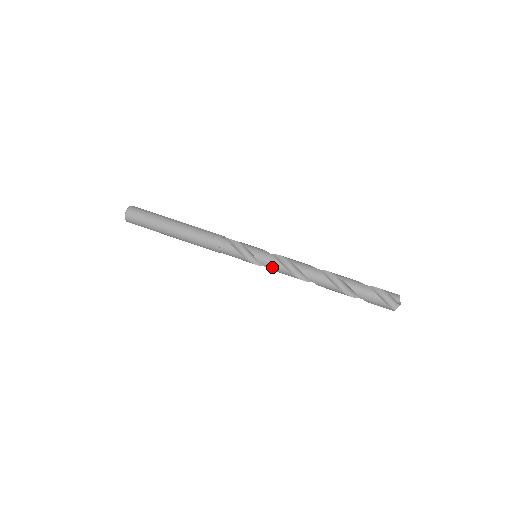
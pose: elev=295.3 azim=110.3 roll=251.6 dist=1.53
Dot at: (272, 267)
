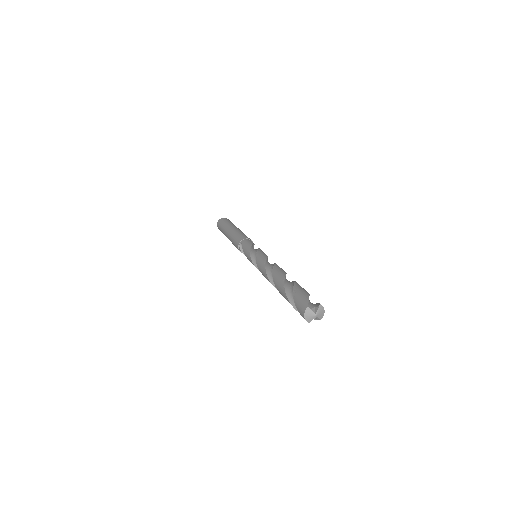
Dot at: (260, 255)
